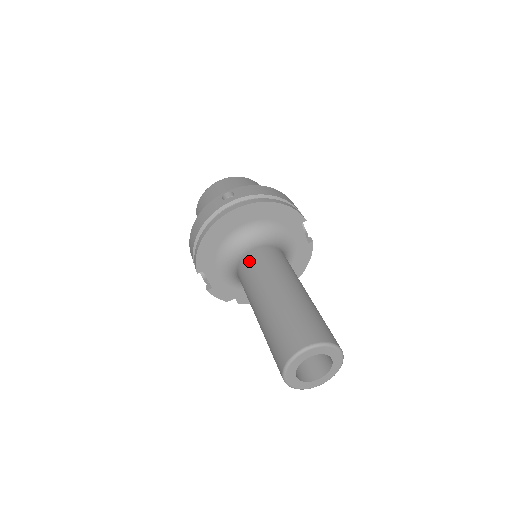
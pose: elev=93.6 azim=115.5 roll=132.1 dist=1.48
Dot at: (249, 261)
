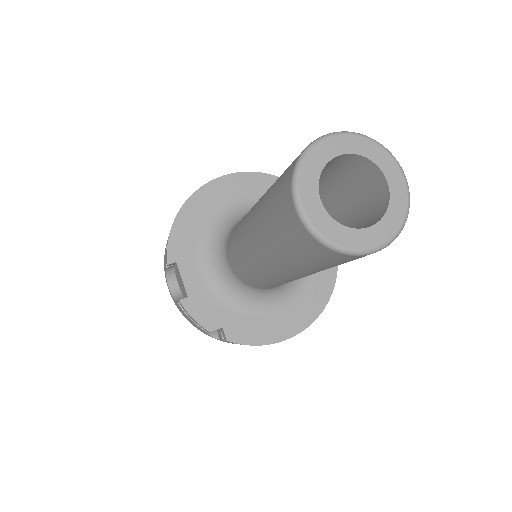
Dot at: occluded
